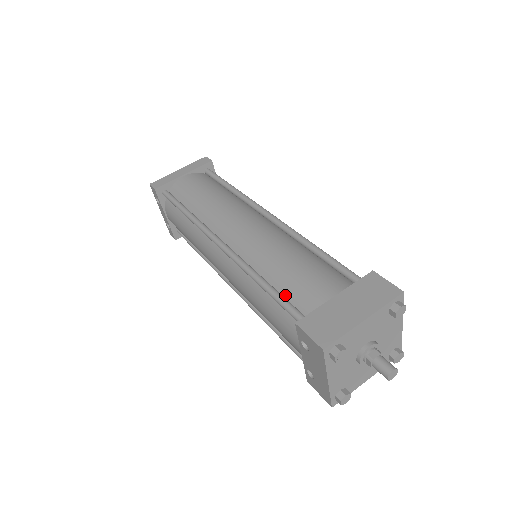
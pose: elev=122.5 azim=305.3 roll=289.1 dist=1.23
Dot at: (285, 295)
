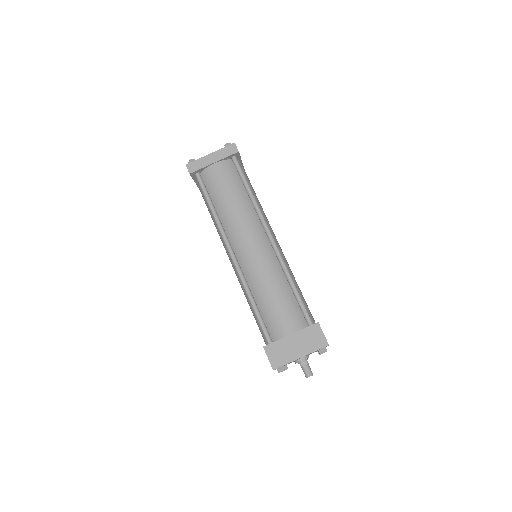
Dot at: (264, 317)
